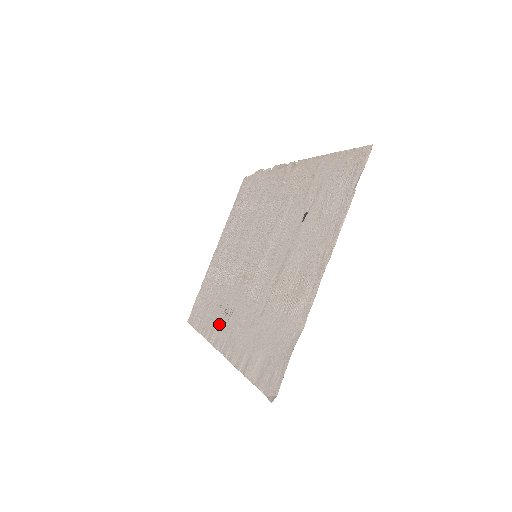
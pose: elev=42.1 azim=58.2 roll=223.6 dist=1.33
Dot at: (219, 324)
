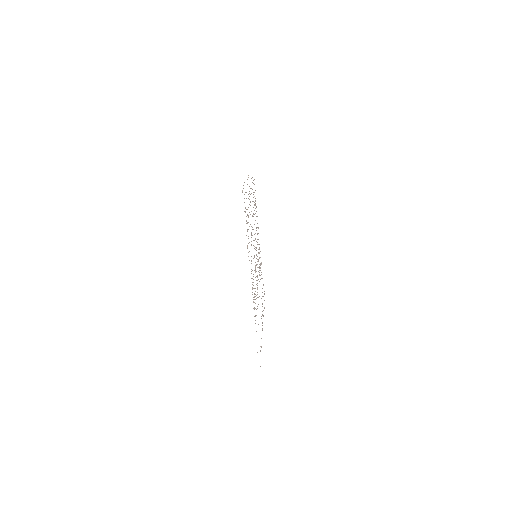
Dot at: occluded
